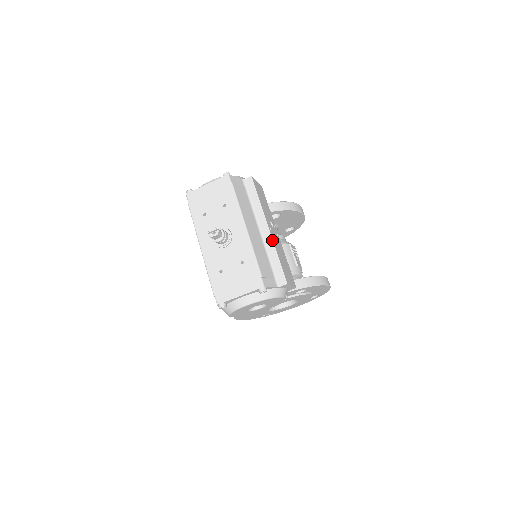
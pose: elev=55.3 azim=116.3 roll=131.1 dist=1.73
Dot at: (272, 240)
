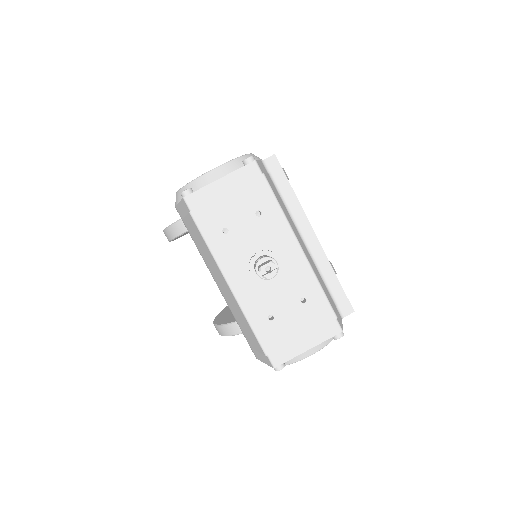
Dot at: (323, 252)
